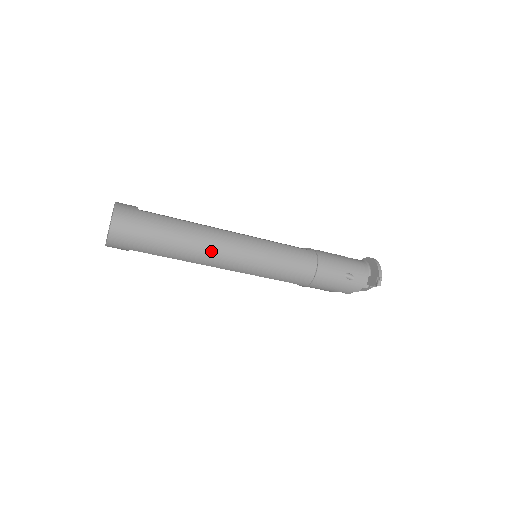
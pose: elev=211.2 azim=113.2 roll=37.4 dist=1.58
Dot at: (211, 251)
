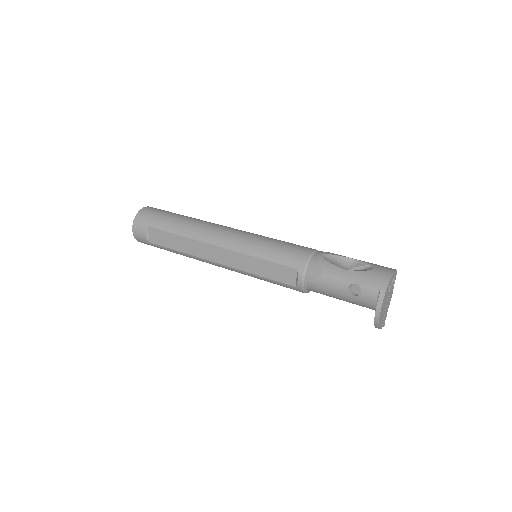
Dot at: occluded
